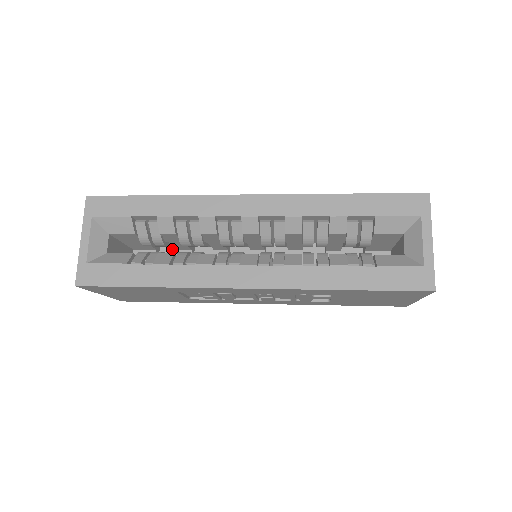
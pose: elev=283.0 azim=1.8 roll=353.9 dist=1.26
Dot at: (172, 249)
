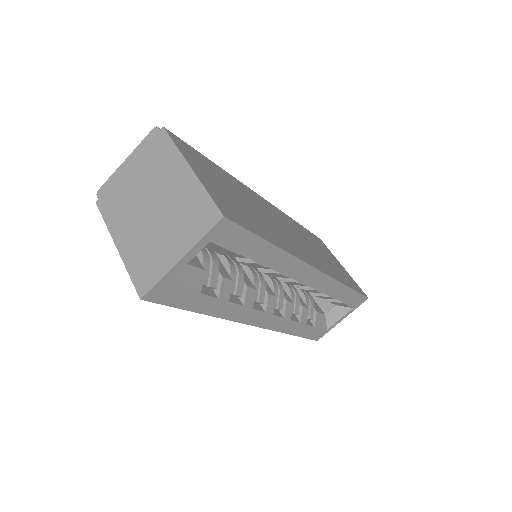
Dot at: occluded
